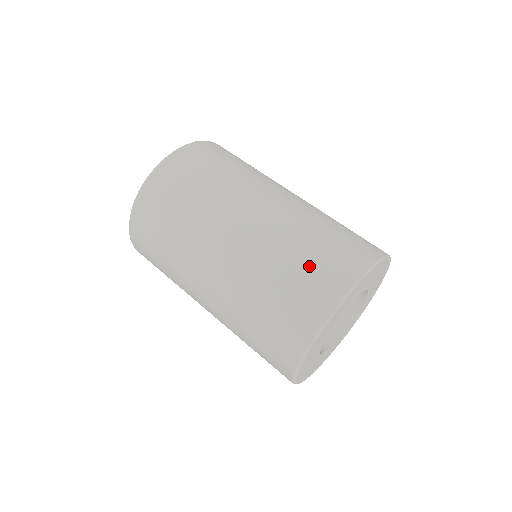
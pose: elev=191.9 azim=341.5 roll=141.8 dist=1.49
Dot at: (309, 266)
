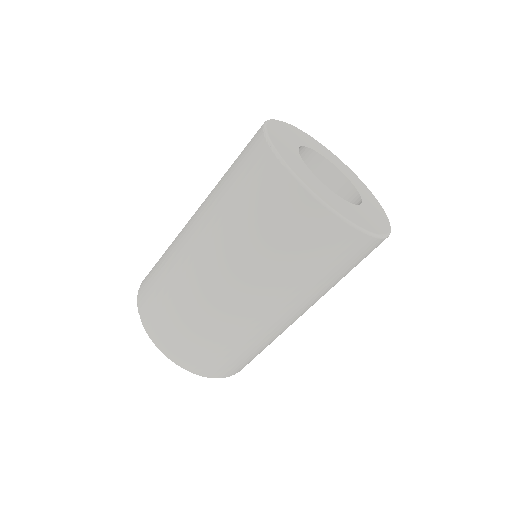
Dot at: occluded
